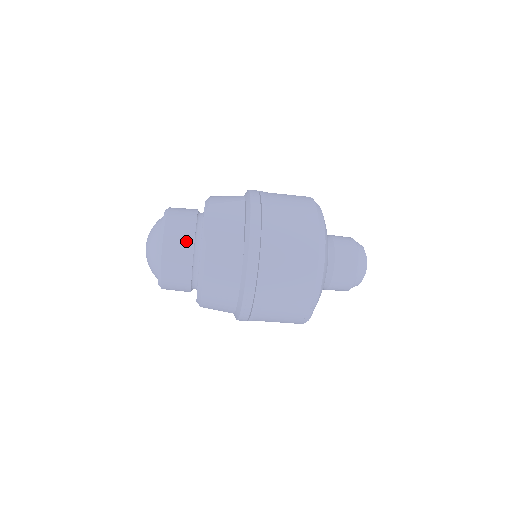
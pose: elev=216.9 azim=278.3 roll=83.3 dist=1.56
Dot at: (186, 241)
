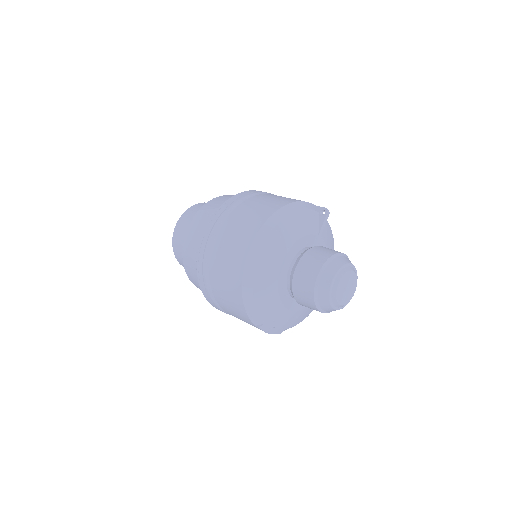
Dot at: (183, 241)
